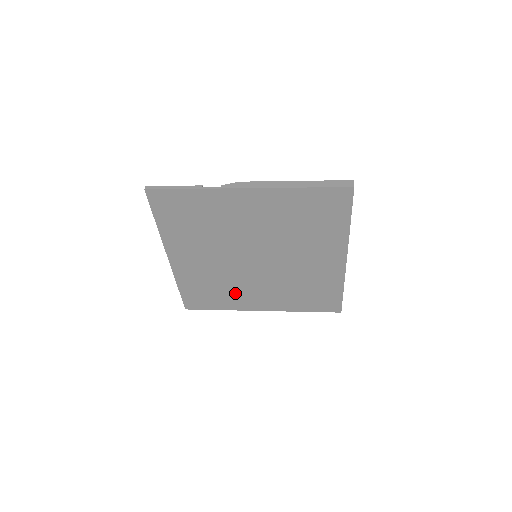
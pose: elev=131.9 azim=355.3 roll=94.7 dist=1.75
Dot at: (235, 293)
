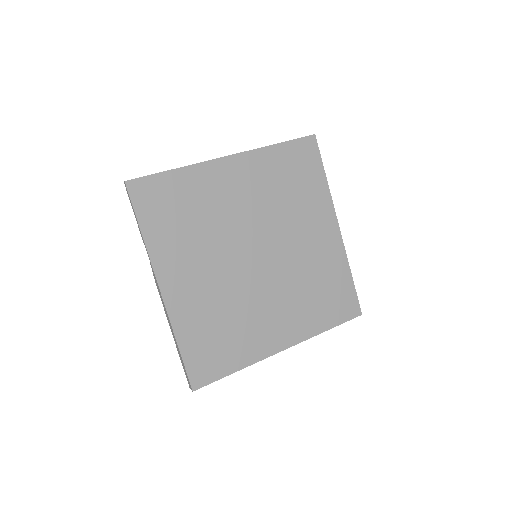
Dot at: (248, 327)
